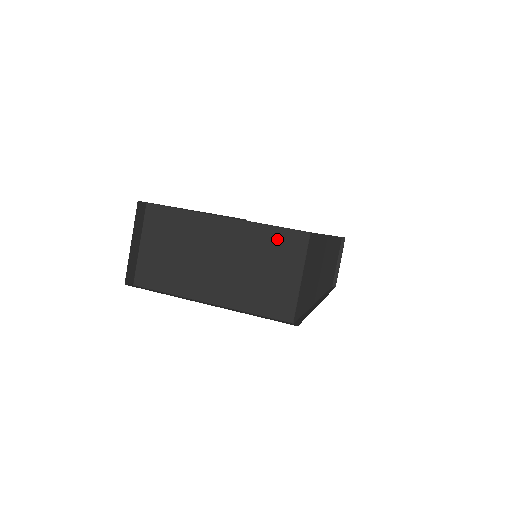
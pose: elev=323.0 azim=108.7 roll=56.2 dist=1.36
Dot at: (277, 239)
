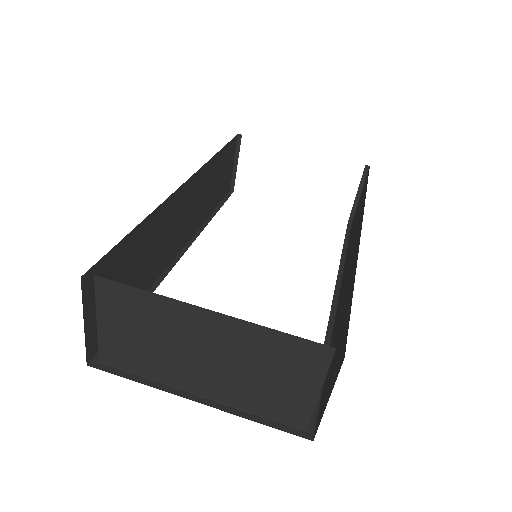
Dot at: (288, 347)
